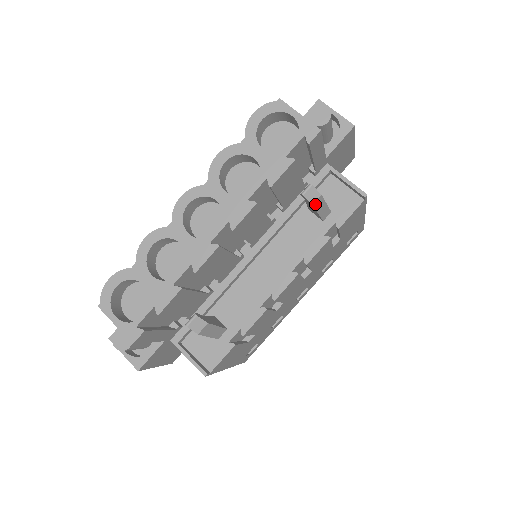
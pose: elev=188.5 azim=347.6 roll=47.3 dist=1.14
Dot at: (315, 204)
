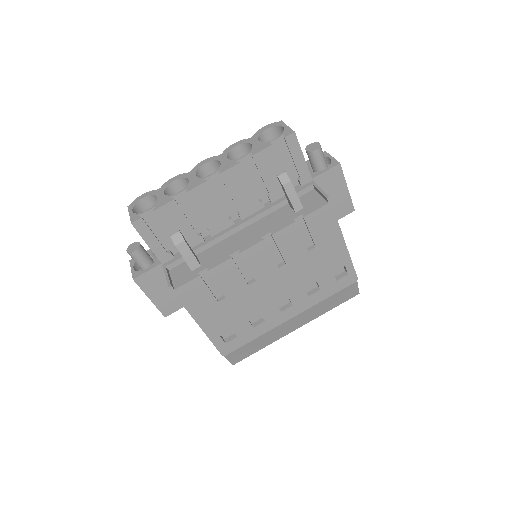
Dot at: (285, 187)
